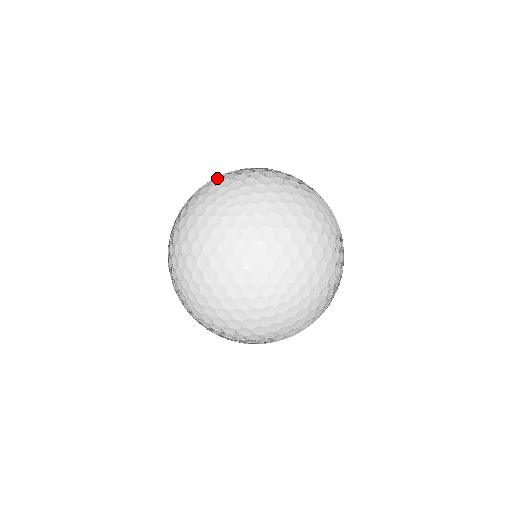
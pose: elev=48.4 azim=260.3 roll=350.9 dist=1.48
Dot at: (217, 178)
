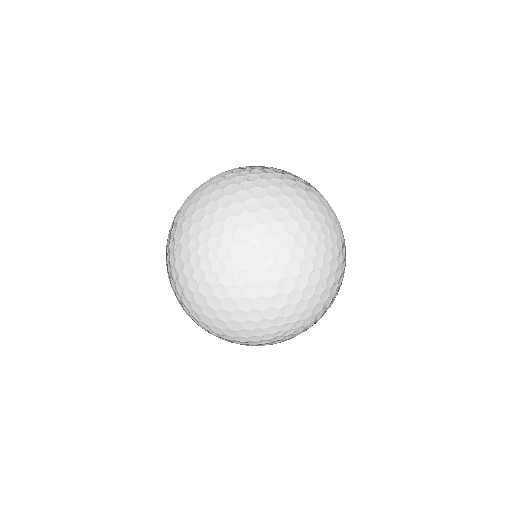
Dot at: (199, 203)
